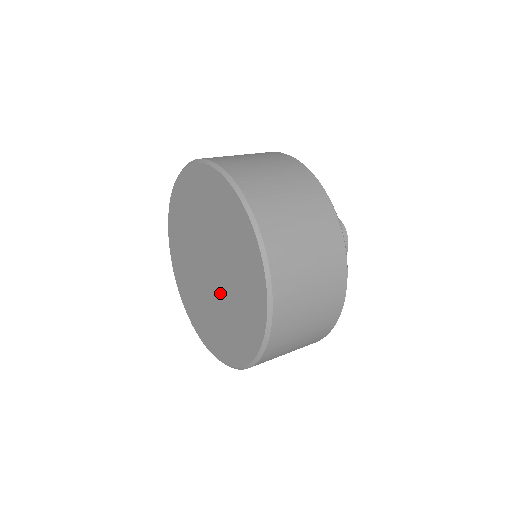
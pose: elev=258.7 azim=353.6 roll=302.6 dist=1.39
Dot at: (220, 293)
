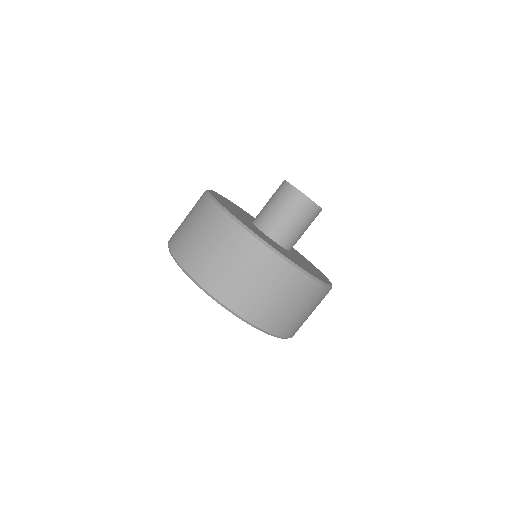
Dot at: occluded
